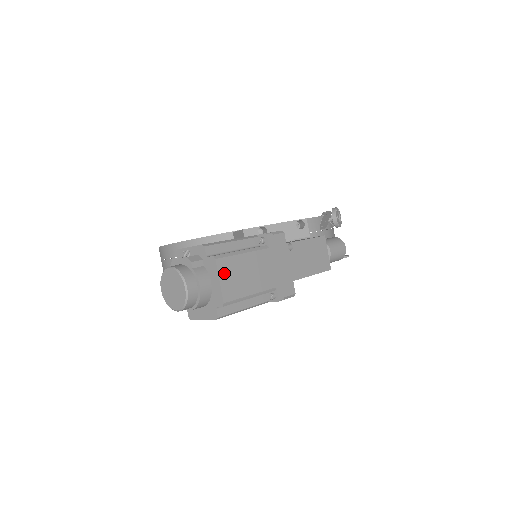
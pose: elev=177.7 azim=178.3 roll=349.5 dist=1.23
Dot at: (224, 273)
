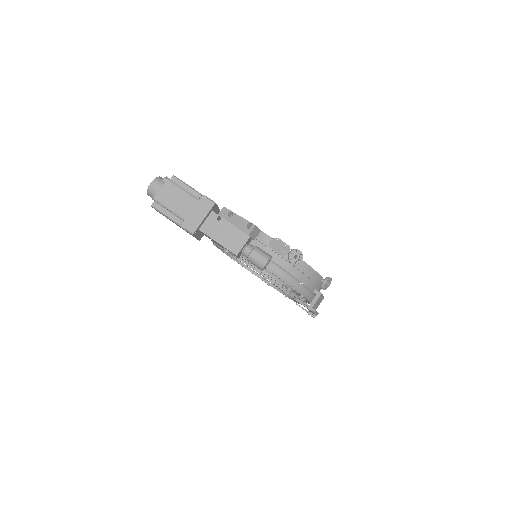
Dot at: (166, 188)
